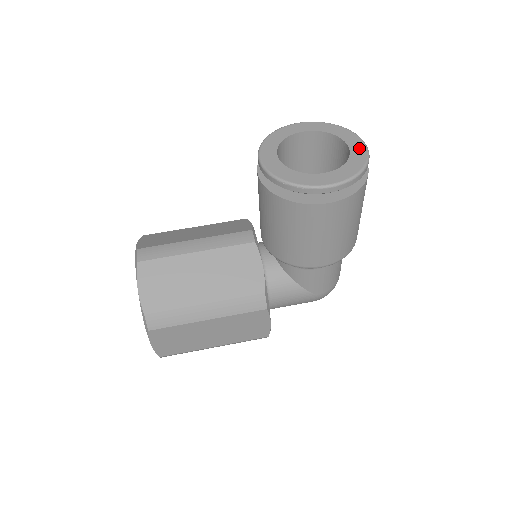
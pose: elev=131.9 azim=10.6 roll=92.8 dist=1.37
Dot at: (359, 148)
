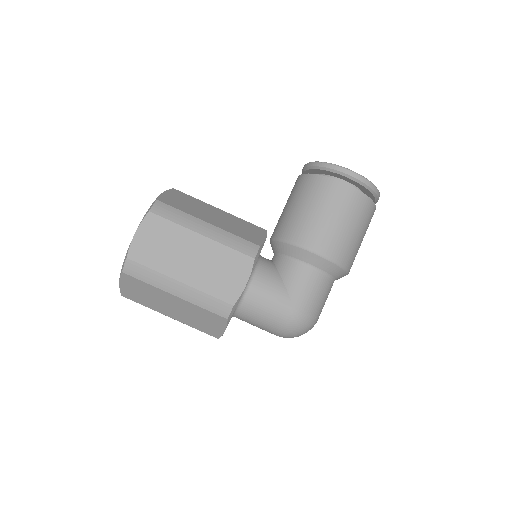
Dot at: occluded
